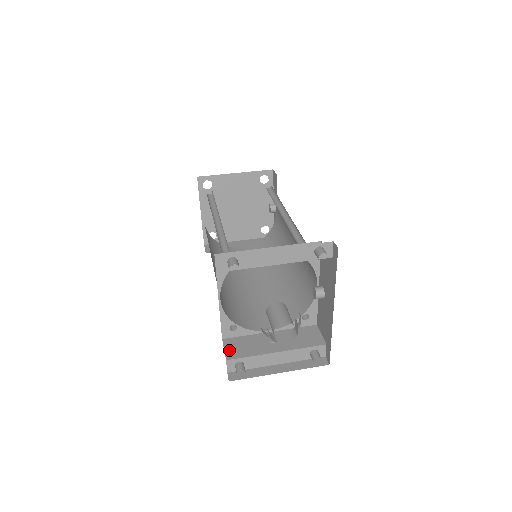
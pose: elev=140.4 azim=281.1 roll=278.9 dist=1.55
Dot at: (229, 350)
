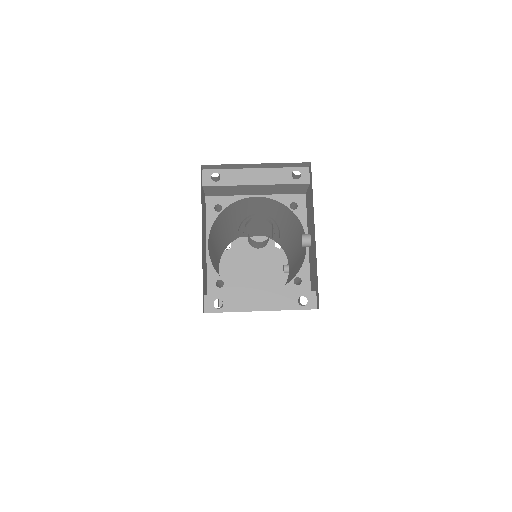
Dot at: occluded
